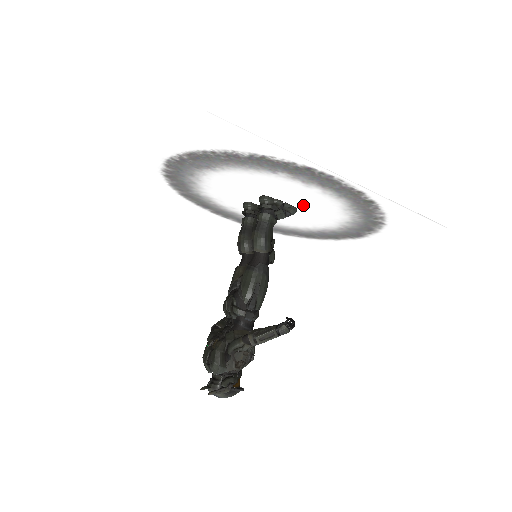
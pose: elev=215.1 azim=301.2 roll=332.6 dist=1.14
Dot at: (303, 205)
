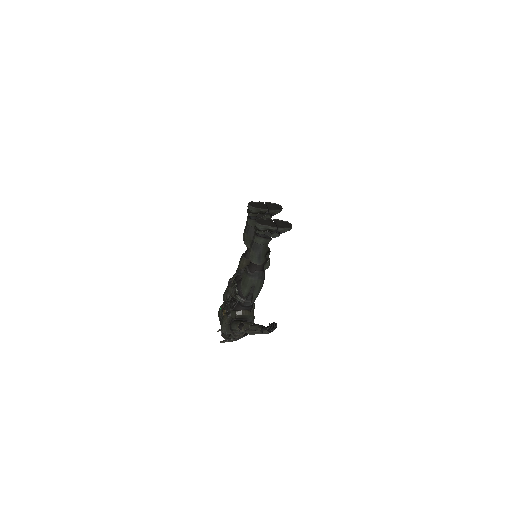
Dot at: occluded
